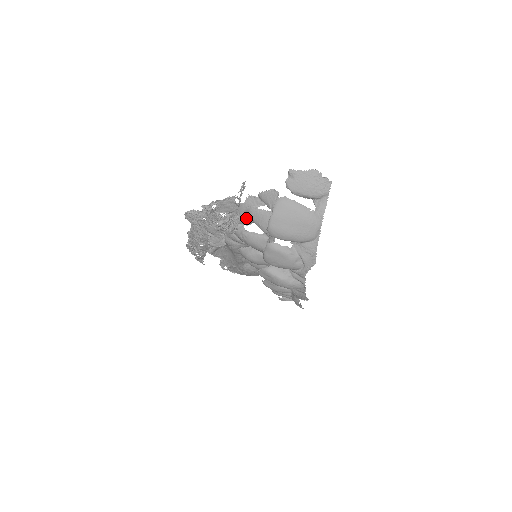
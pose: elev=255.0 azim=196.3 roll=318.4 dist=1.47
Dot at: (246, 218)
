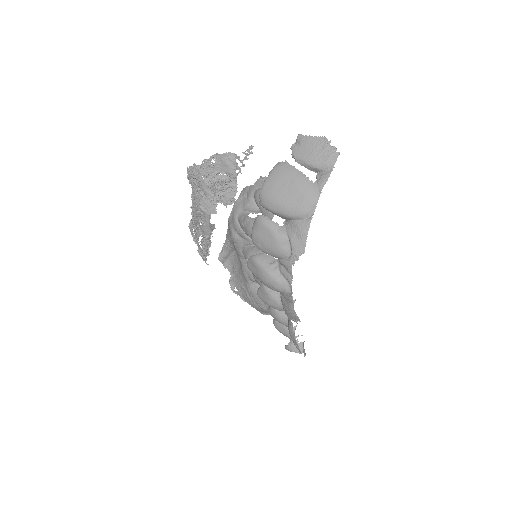
Dot at: (253, 204)
